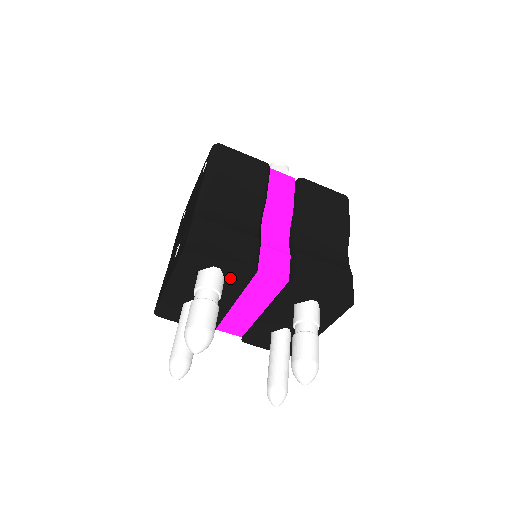
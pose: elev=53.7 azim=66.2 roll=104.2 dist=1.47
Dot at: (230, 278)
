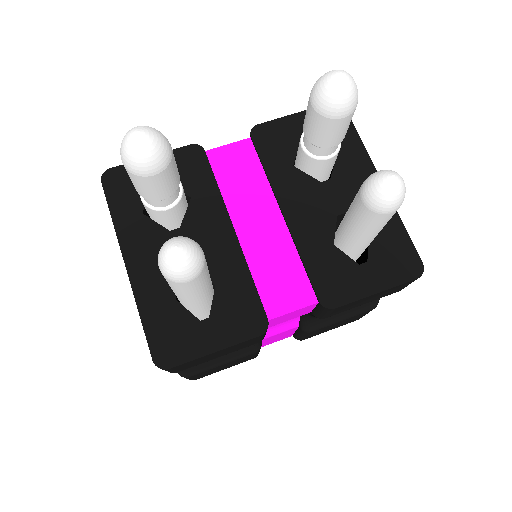
Dot at: (188, 187)
